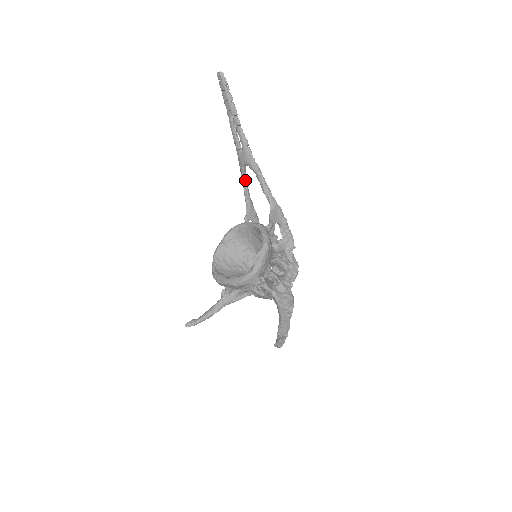
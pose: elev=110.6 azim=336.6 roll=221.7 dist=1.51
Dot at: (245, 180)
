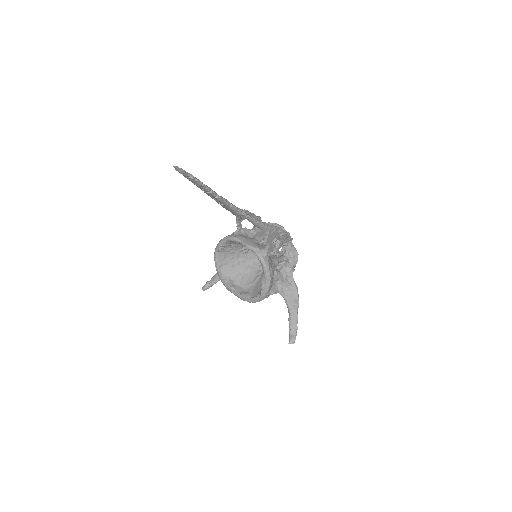
Dot at: occluded
